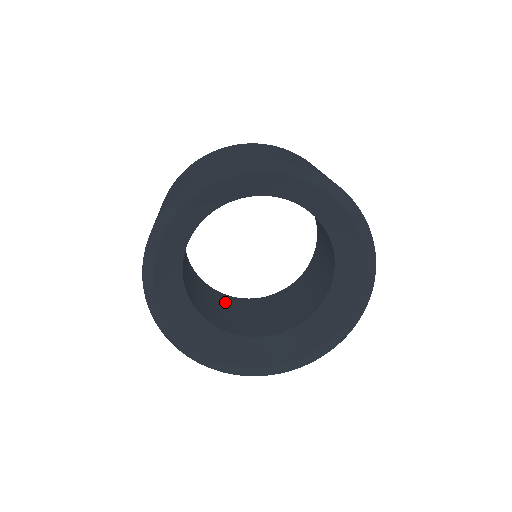
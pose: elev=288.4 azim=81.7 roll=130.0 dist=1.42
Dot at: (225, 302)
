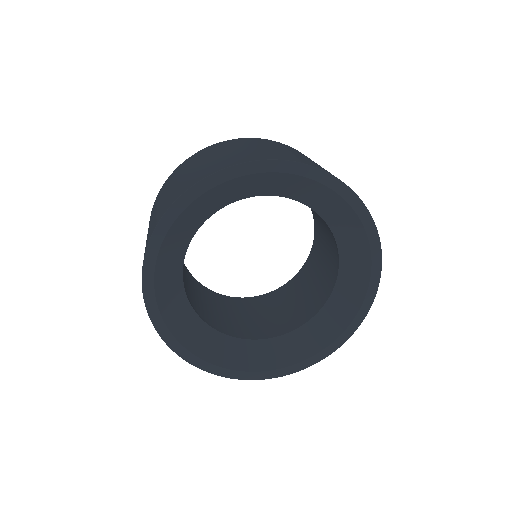
Dot at: (184, 270)
